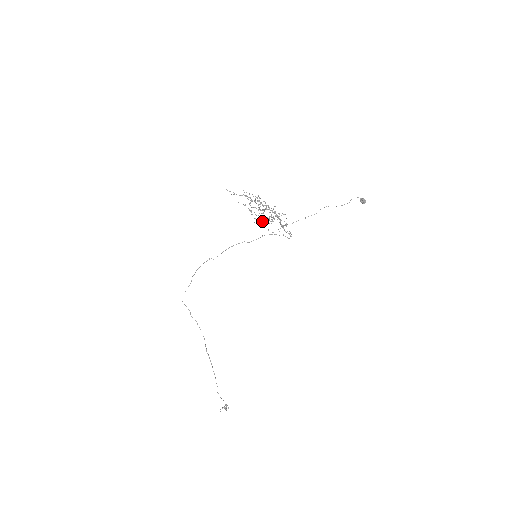
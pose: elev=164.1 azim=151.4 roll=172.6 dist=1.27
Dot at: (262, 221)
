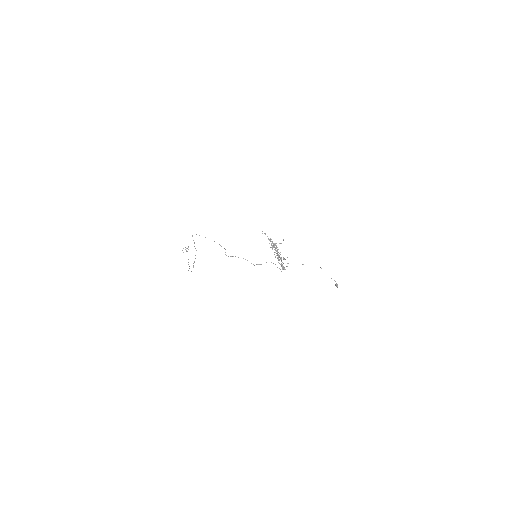
Dot at: (273, 246)
